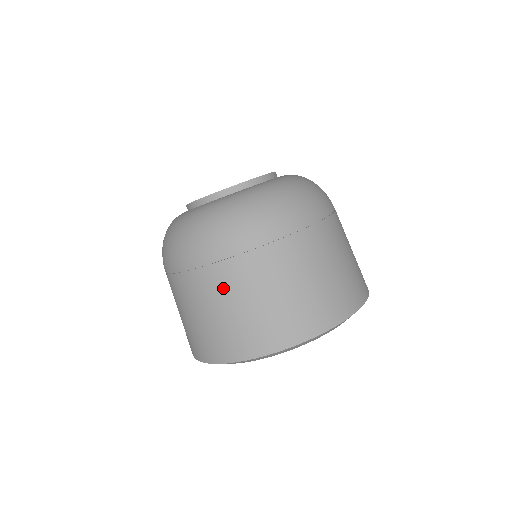
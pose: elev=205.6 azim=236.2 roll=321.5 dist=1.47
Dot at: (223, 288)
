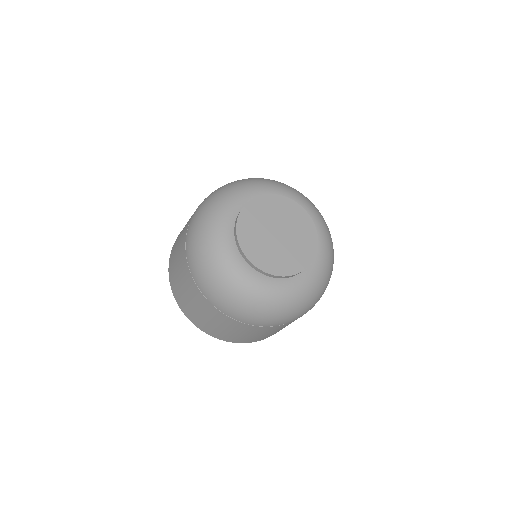
Dot at: (280, 328)
